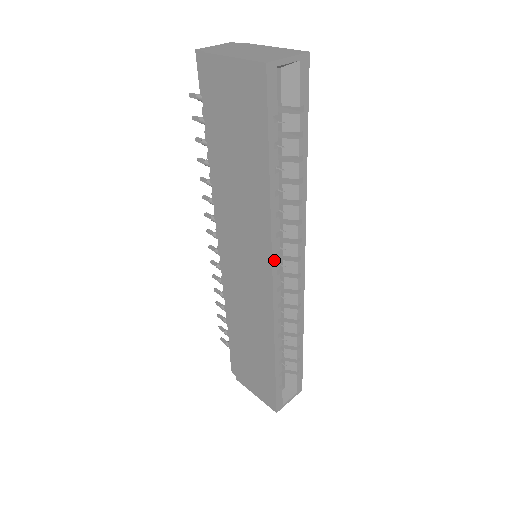
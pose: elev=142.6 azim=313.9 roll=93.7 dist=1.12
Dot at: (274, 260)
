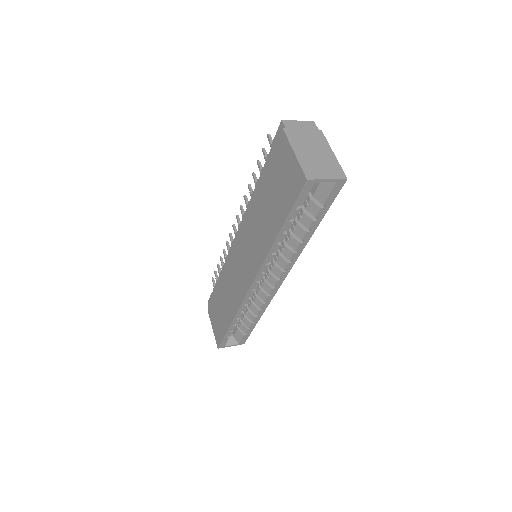
Dot at: (259, 275)
